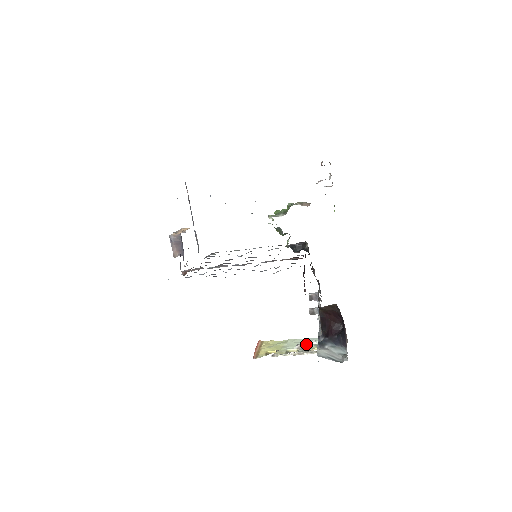
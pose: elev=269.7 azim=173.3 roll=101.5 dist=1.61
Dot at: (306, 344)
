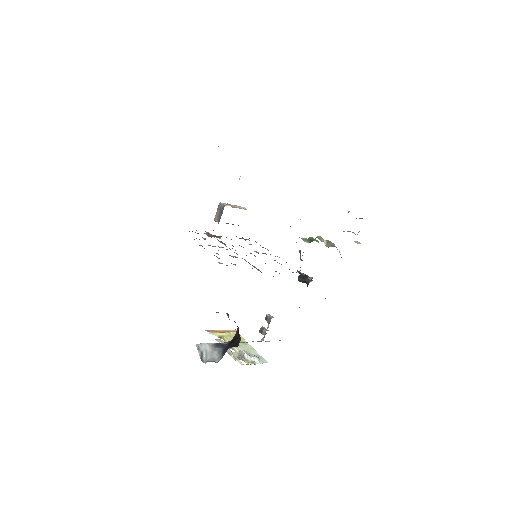
Dot at: (247, 354)
